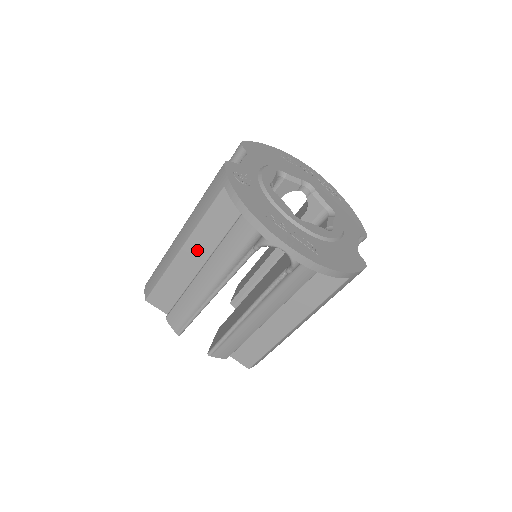
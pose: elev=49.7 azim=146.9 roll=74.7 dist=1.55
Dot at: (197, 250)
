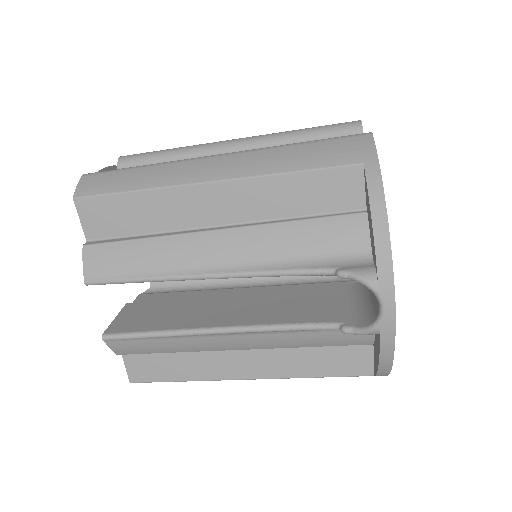
Dot at: (233, 202)
